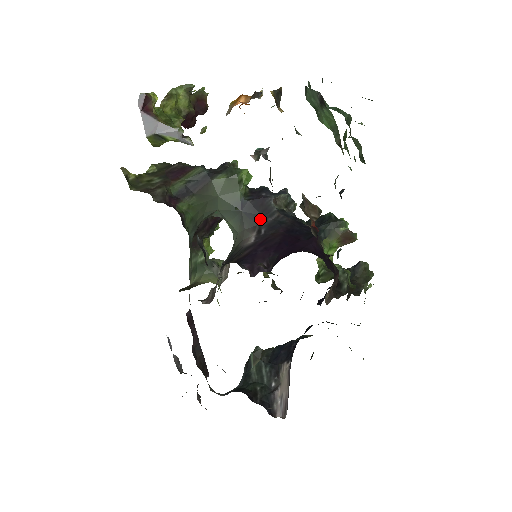
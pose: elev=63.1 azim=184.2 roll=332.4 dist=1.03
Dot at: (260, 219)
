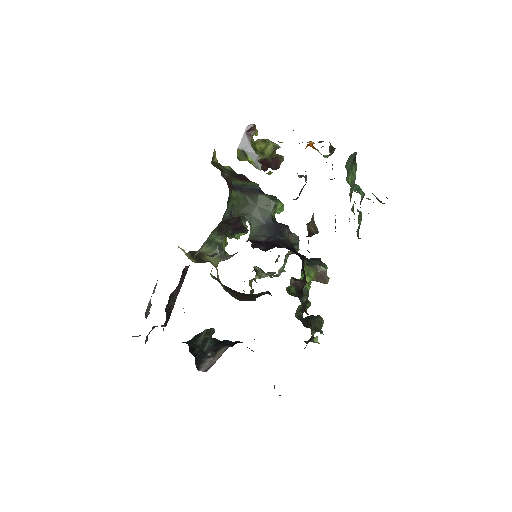
Dot at: (273, 234)
